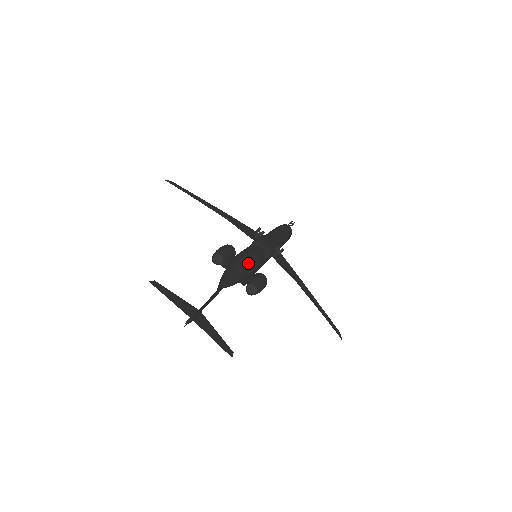
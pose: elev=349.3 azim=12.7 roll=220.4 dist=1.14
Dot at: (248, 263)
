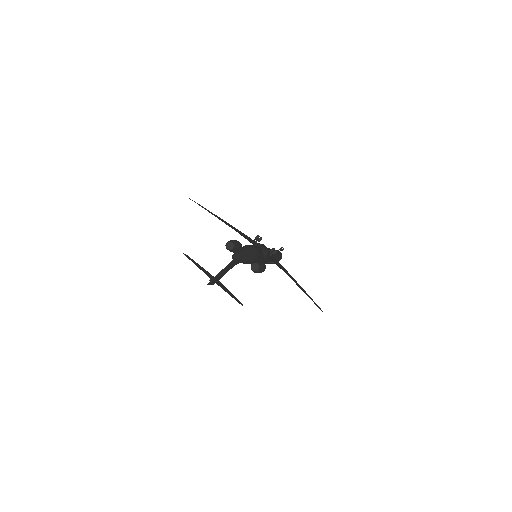
Dot at: (252, 249)
